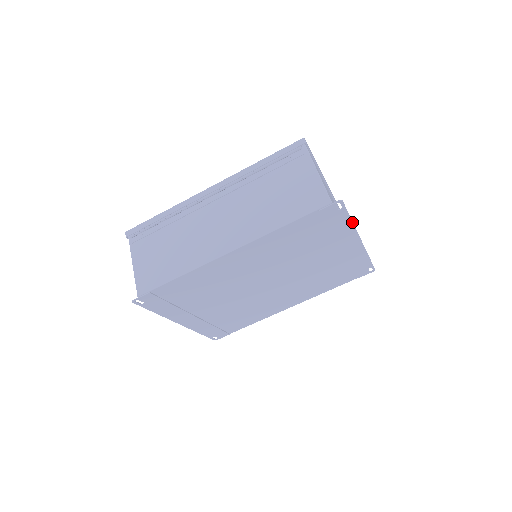
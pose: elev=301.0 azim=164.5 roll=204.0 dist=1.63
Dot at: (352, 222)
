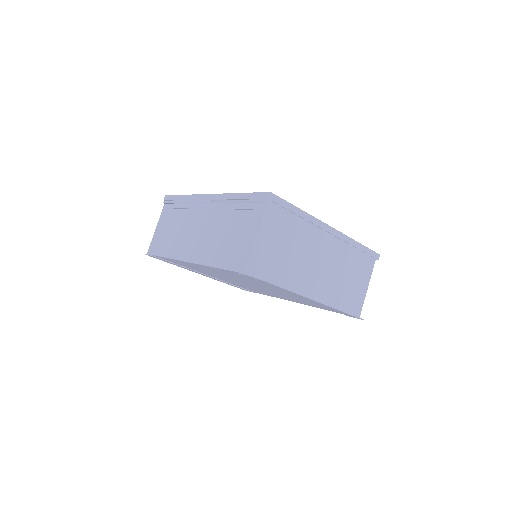
Dot at: (286, 289)
